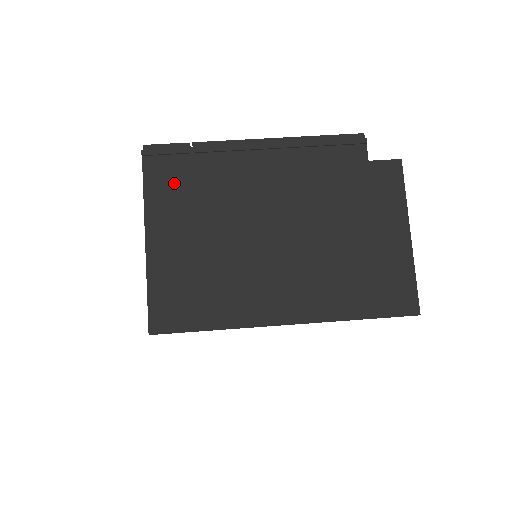
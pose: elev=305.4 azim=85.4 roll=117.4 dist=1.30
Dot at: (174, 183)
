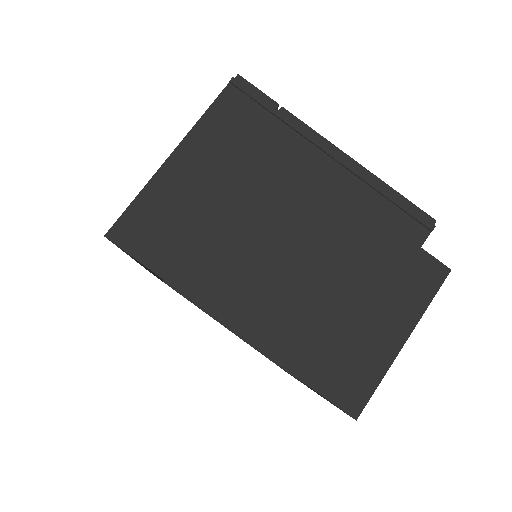
Dot at: (237, 127)
